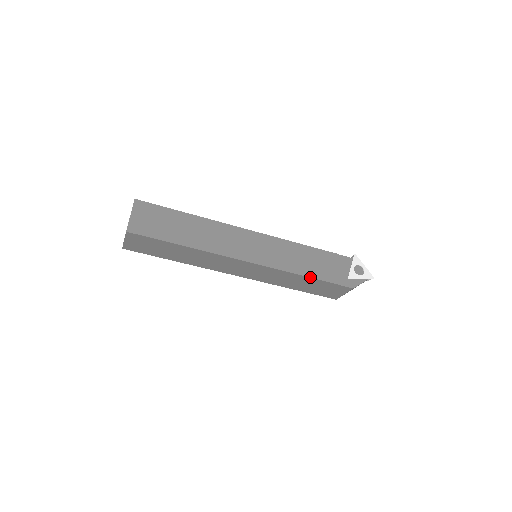
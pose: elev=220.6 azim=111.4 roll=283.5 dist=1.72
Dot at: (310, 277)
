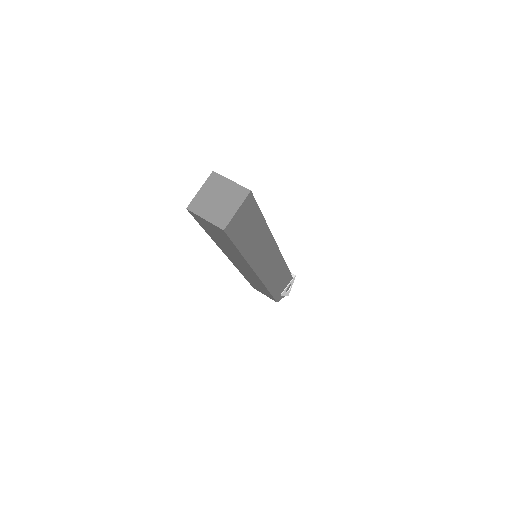
Dot at: (270, 292)
